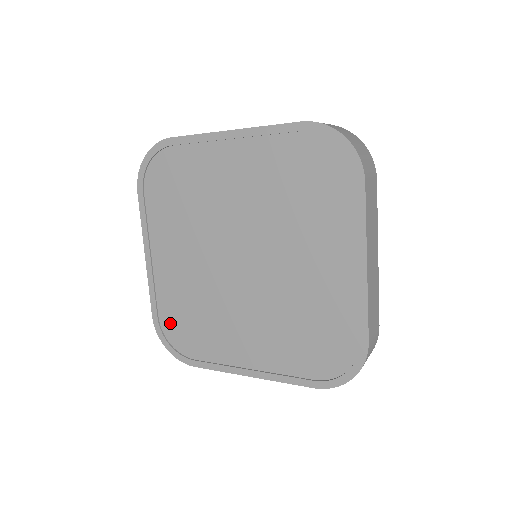
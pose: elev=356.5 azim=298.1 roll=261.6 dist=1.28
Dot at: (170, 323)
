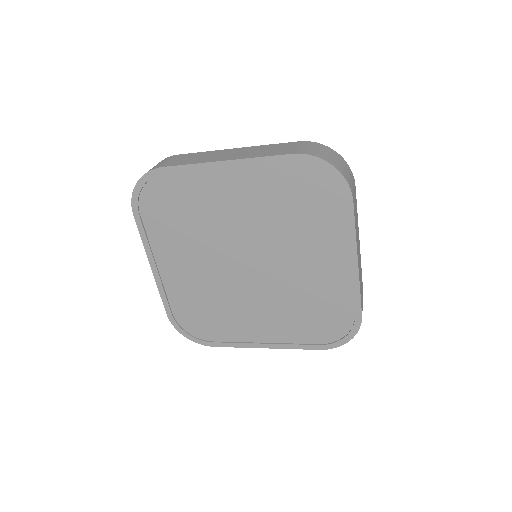
Dot at: (185, 317)
